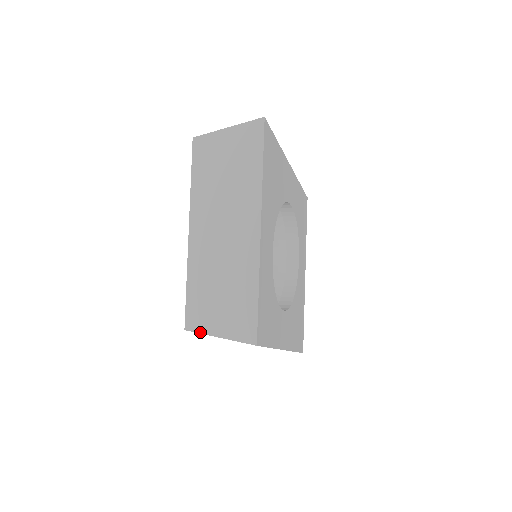
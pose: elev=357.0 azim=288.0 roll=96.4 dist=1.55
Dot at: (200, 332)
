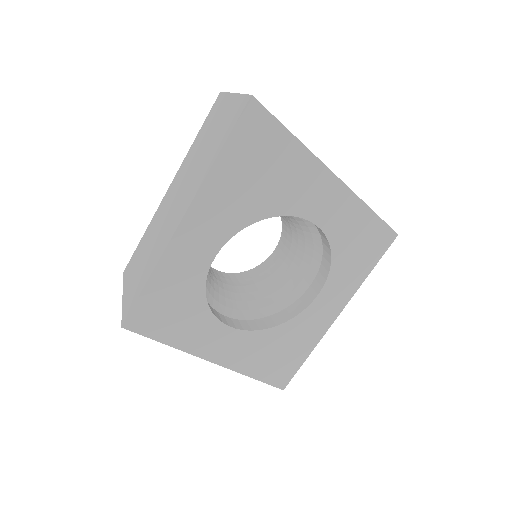
Dot at: (123, 282)
